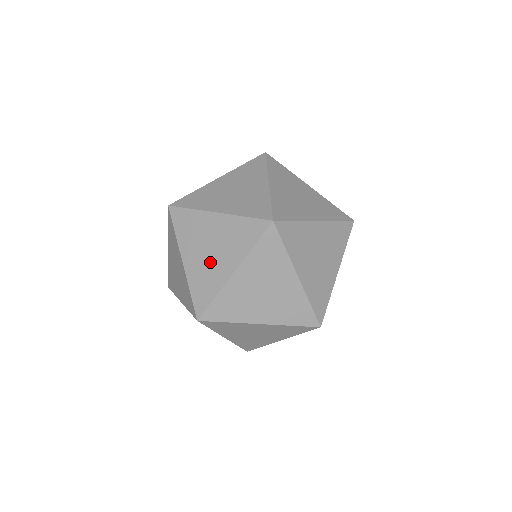
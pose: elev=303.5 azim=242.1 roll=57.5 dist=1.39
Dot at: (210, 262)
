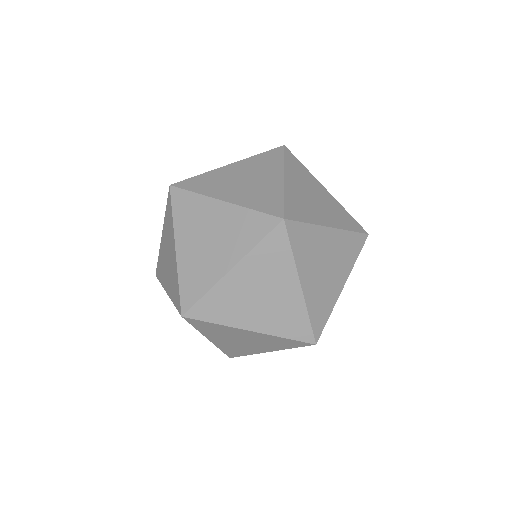
Dot at: (206, 254)
